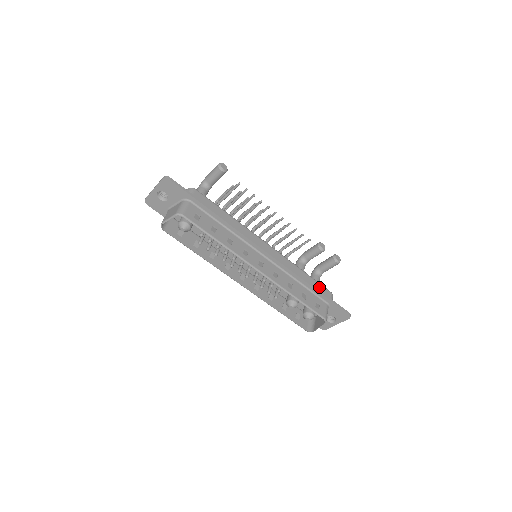
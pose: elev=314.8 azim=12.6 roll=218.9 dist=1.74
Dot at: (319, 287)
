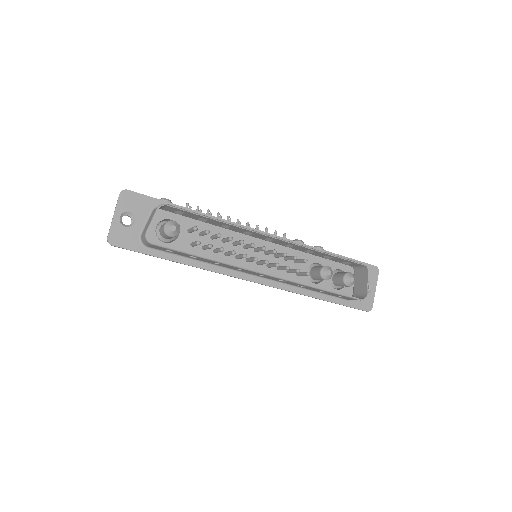
Dot at: occluded
